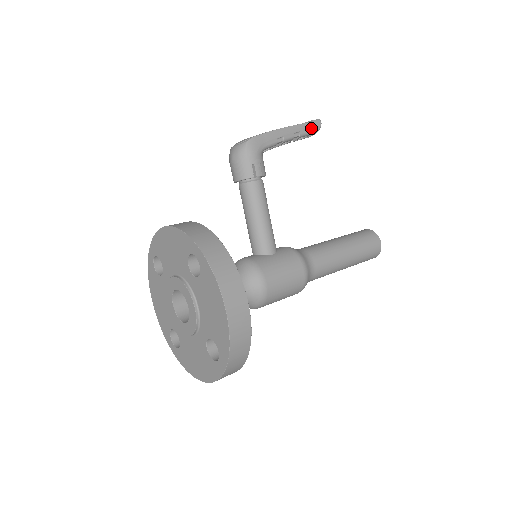
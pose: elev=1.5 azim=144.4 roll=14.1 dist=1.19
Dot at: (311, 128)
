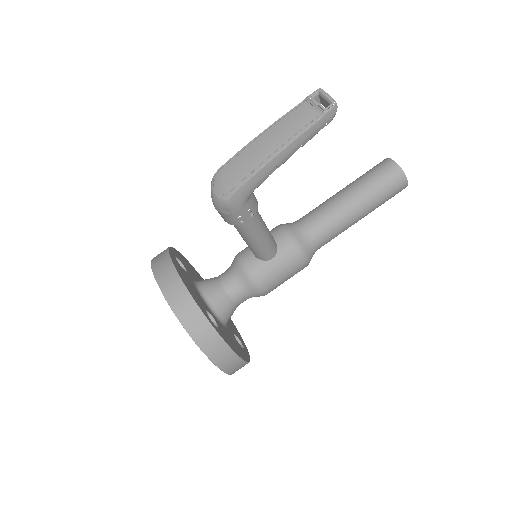
Dot at: (319, 127)
